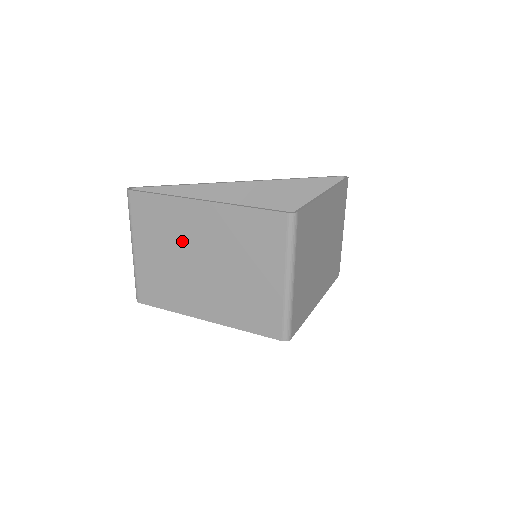
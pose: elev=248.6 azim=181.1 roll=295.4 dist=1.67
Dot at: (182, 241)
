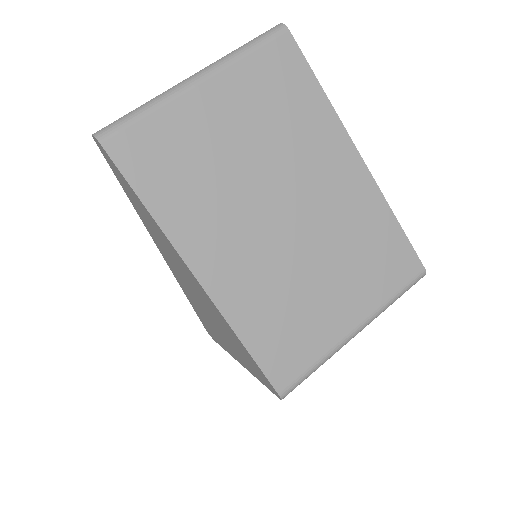
Dot at: (287, 161)
